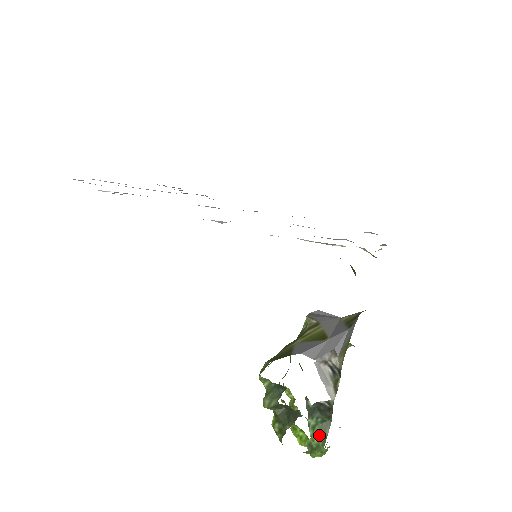
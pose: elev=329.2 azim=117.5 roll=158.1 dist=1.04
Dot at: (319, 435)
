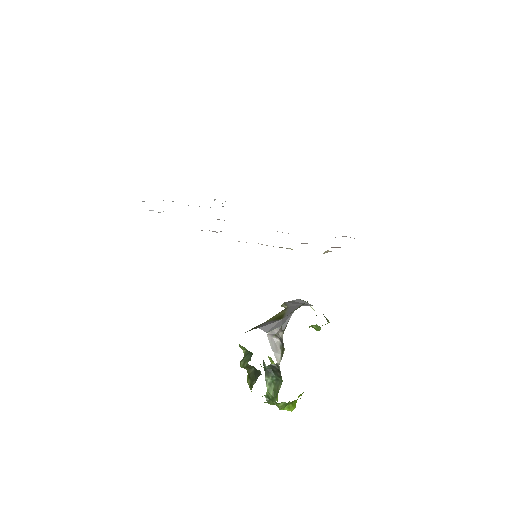
Dot at: (274, 390)
